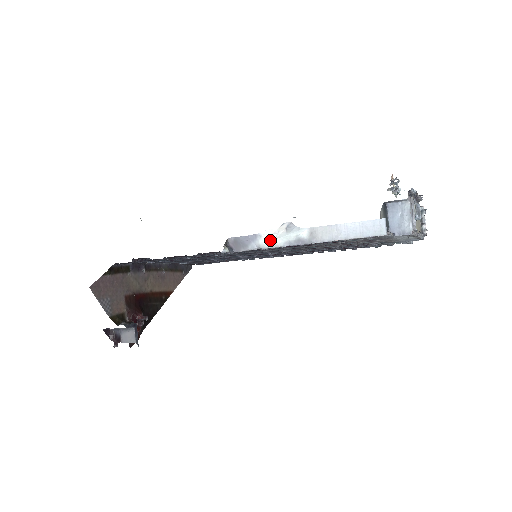
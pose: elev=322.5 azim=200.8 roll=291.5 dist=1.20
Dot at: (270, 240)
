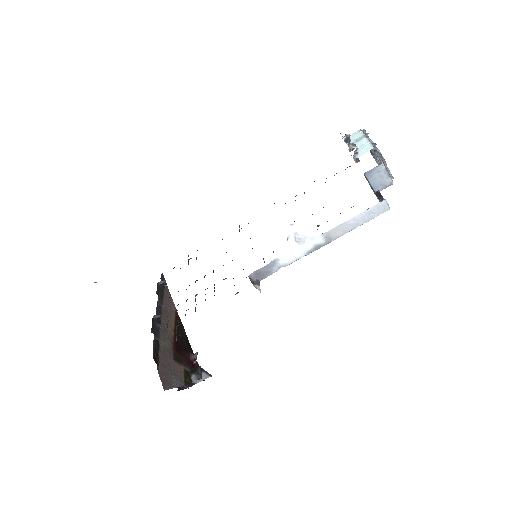
Dot at: (289, 258)
